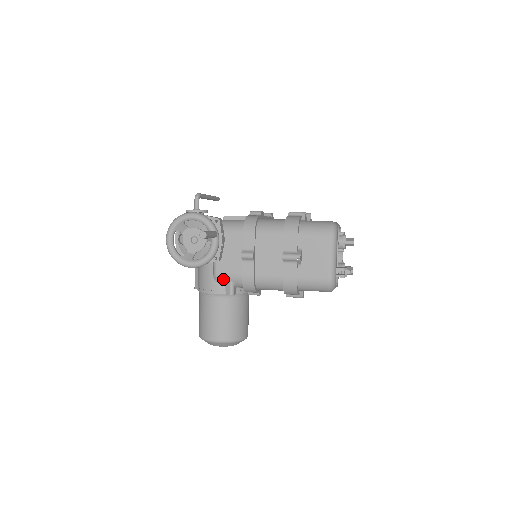
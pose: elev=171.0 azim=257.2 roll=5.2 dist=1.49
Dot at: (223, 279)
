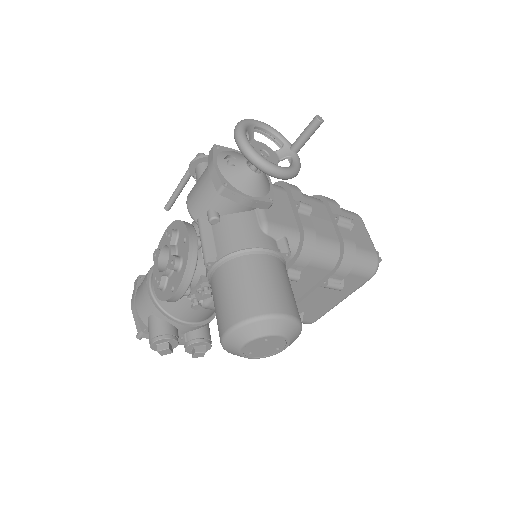
Dot at: (276, 231)
